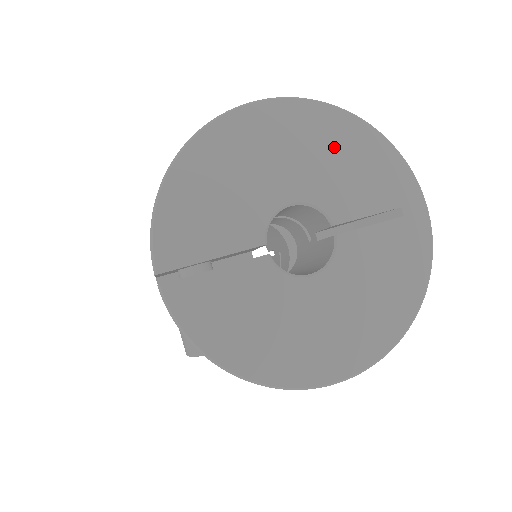
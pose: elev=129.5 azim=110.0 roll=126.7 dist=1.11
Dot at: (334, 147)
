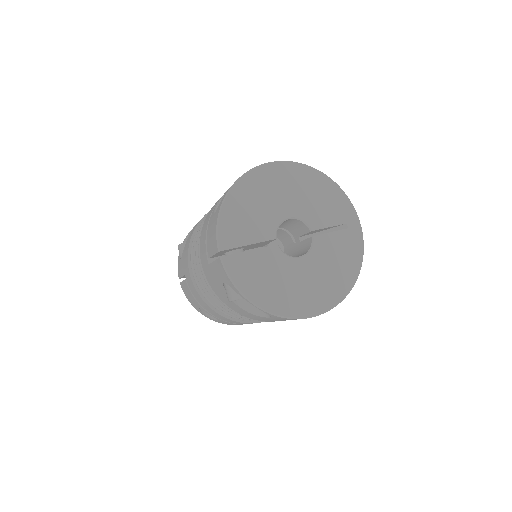
Dot at: (312, 189)
